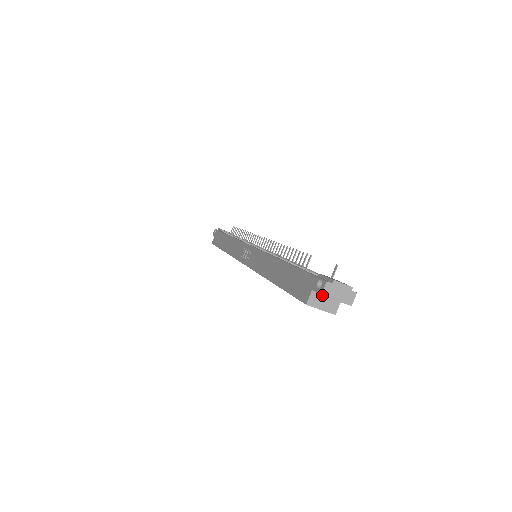
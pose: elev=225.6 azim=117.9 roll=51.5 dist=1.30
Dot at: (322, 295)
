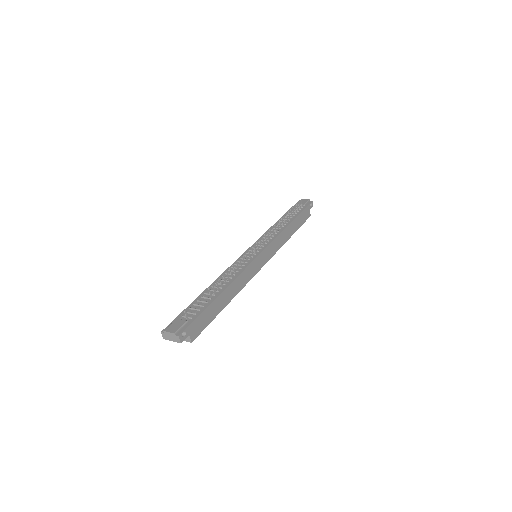
Dot at: occluded
